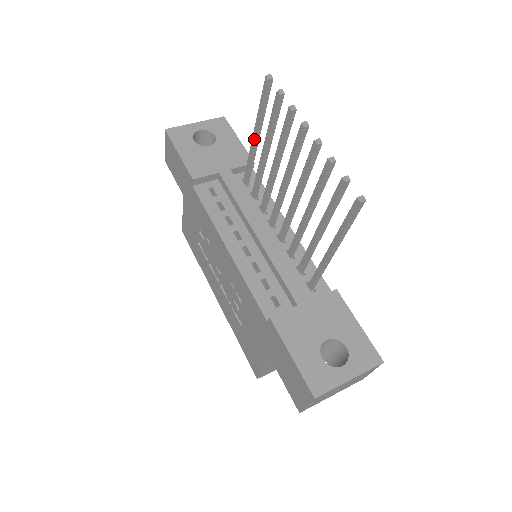
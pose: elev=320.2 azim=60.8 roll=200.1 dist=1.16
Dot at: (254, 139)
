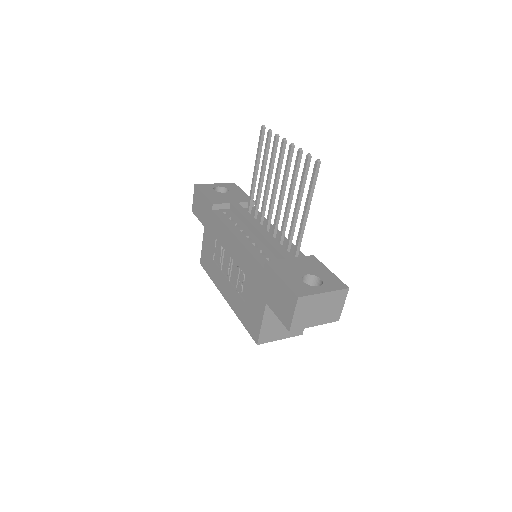
Dot at: (254, 173)
